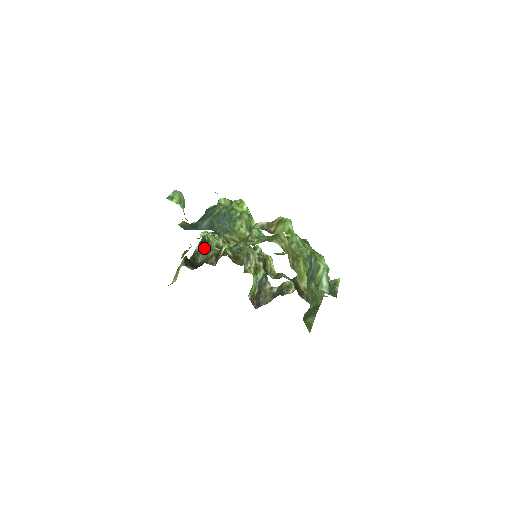
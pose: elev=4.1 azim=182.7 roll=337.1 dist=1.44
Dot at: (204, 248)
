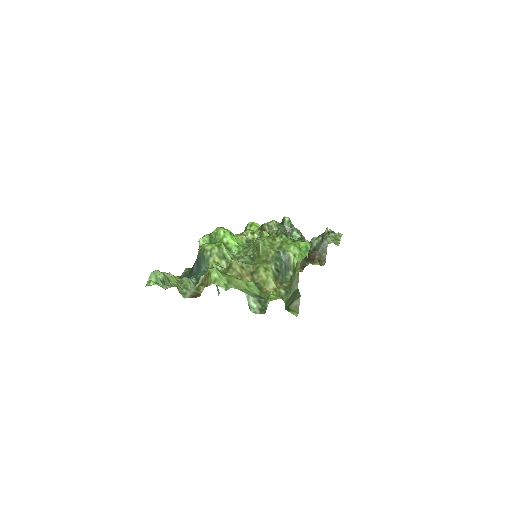
Dot at: occluded
